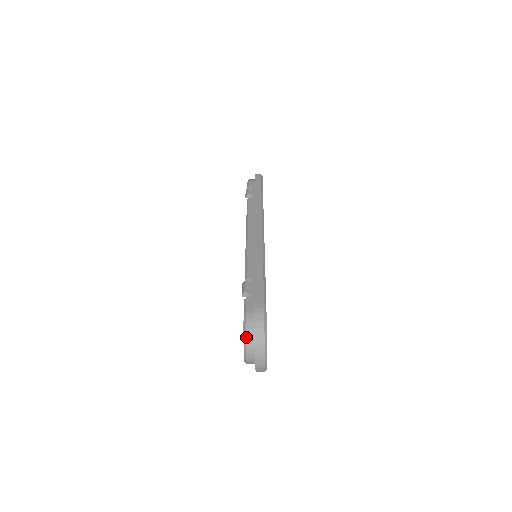
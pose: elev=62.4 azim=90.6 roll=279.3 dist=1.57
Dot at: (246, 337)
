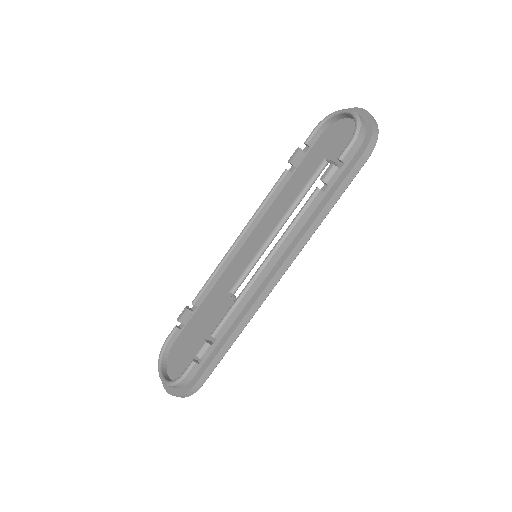
Dot at: (169, 386)
